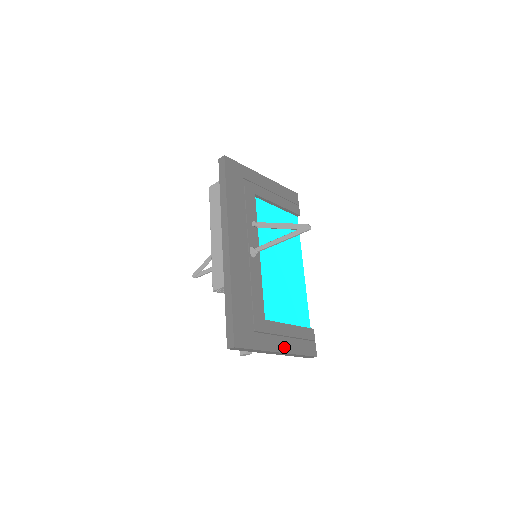
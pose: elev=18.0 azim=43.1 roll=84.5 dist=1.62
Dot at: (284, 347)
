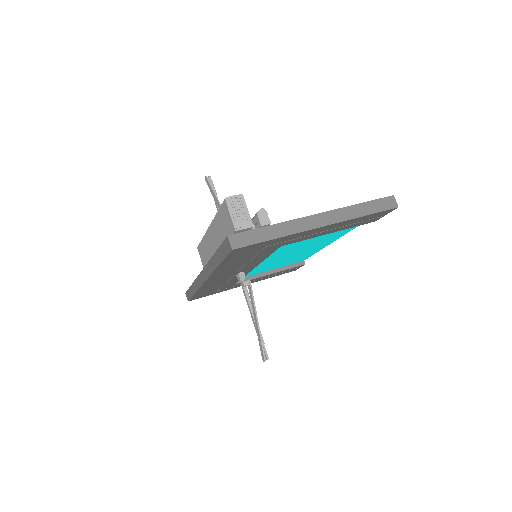
Dot at: (252, 282)
